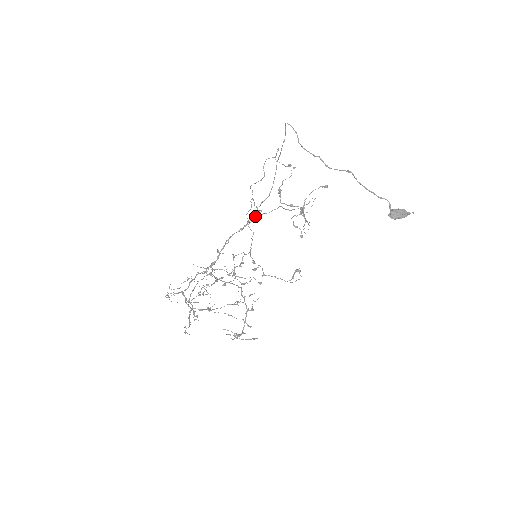
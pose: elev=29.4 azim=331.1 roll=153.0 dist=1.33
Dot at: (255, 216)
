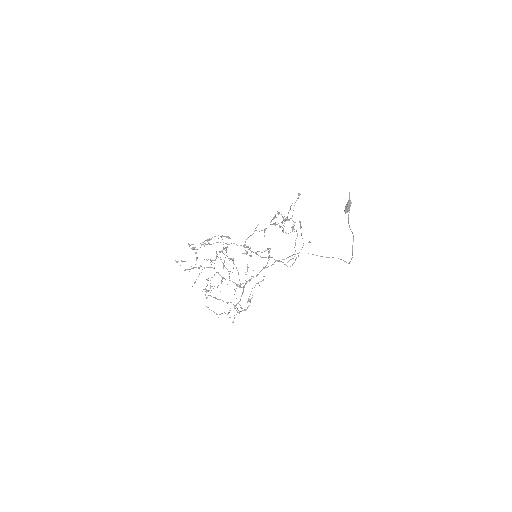
Dot at: occluded
